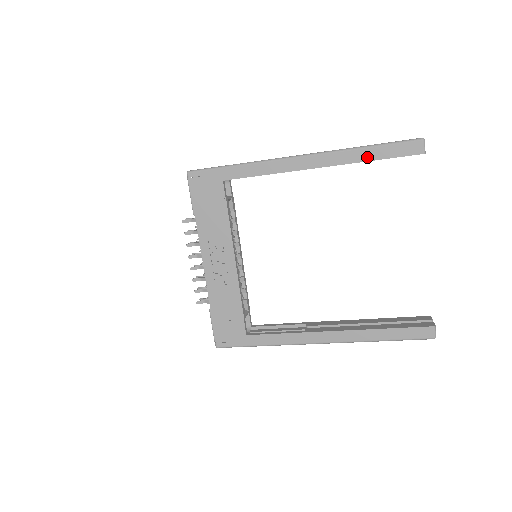
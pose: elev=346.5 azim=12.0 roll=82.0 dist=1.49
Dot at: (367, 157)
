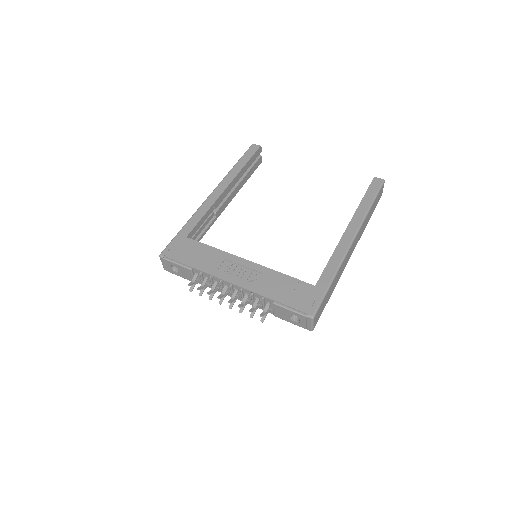
Dot at: (241, 166)
